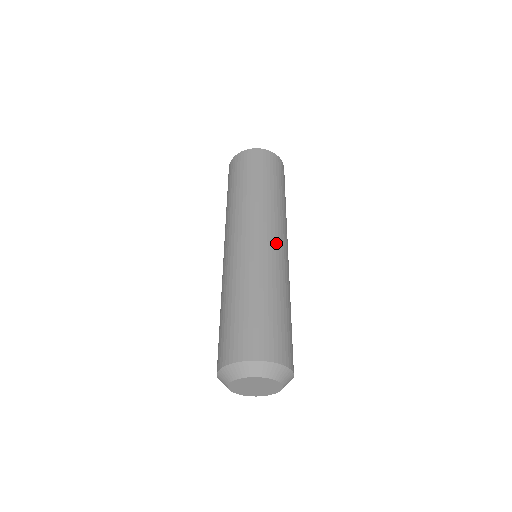
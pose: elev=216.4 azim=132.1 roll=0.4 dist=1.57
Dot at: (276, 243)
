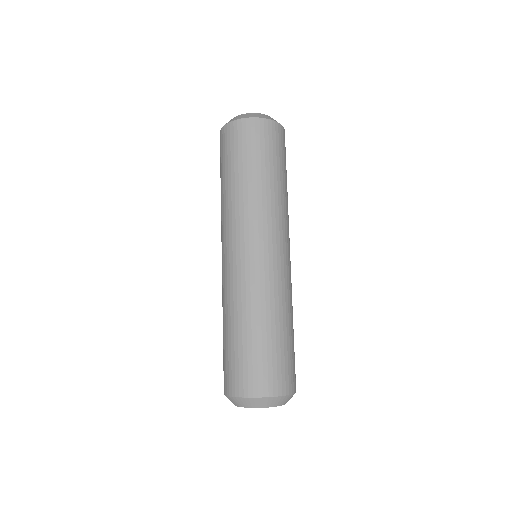
Dot at: (251, 254)
